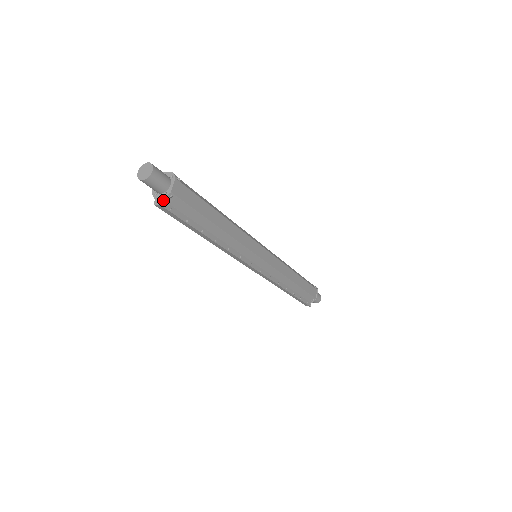
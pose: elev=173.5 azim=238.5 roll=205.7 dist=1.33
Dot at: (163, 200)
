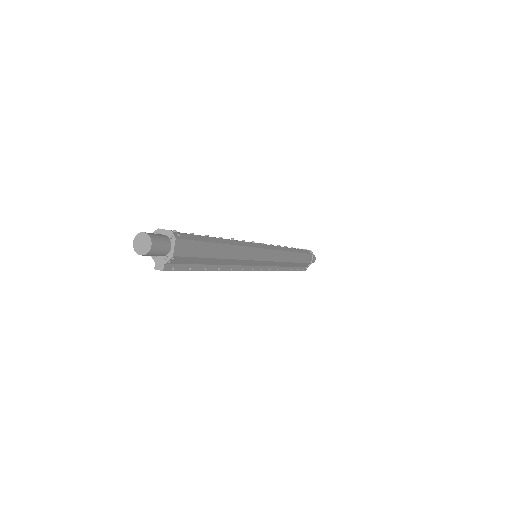
Dot at: (165, 264)
